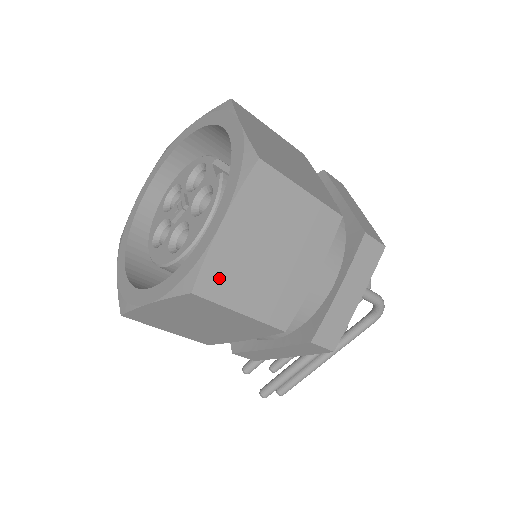
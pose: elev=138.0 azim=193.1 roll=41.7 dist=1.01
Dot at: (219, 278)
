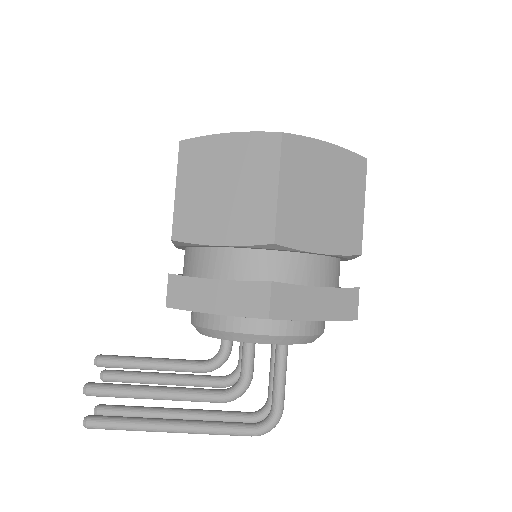
Dot at: (297, 154)
